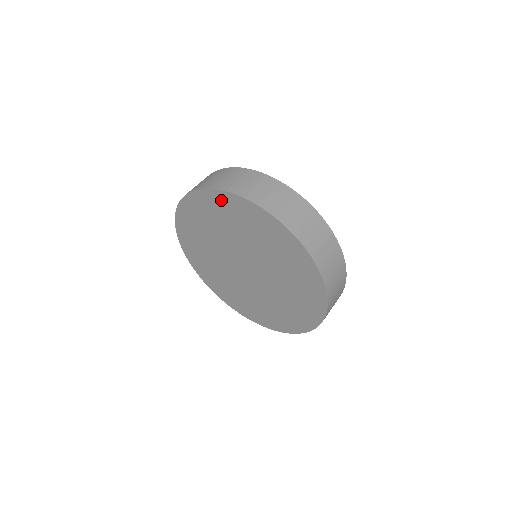
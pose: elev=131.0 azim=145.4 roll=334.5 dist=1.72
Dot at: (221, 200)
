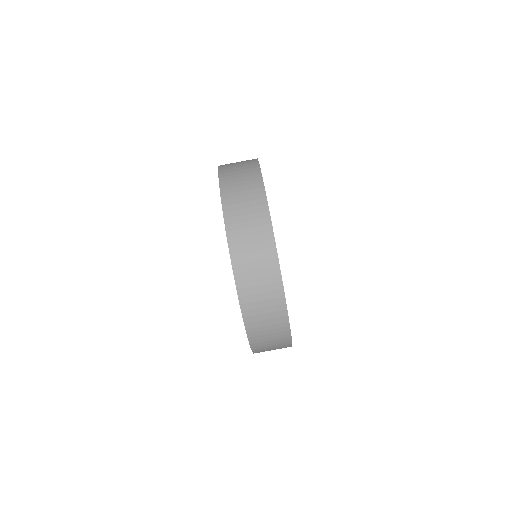
Dot at: occluded
